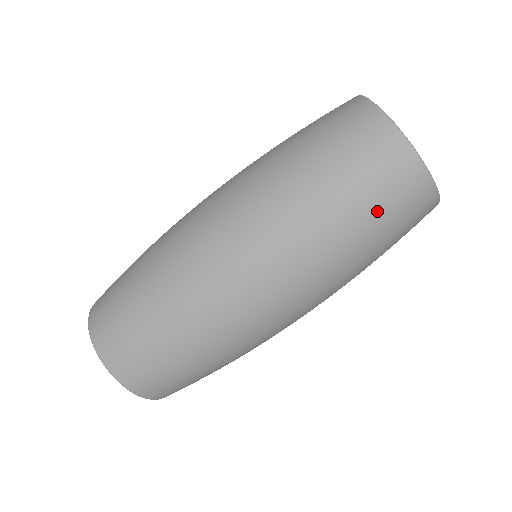
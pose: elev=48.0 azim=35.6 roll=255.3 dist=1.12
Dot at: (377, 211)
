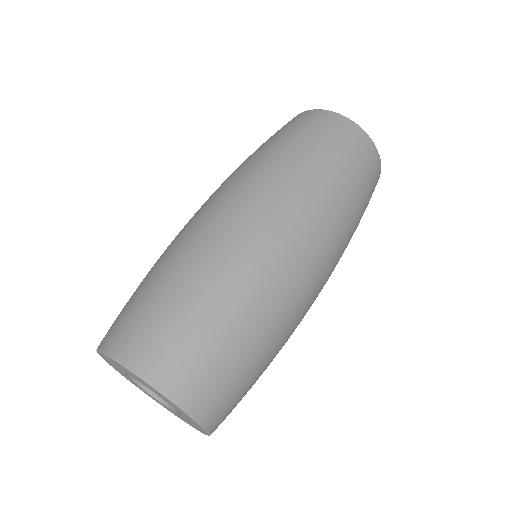
Dot at: (346, 159)
